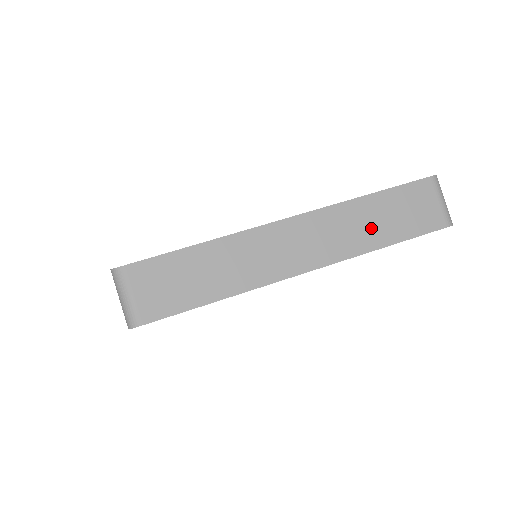
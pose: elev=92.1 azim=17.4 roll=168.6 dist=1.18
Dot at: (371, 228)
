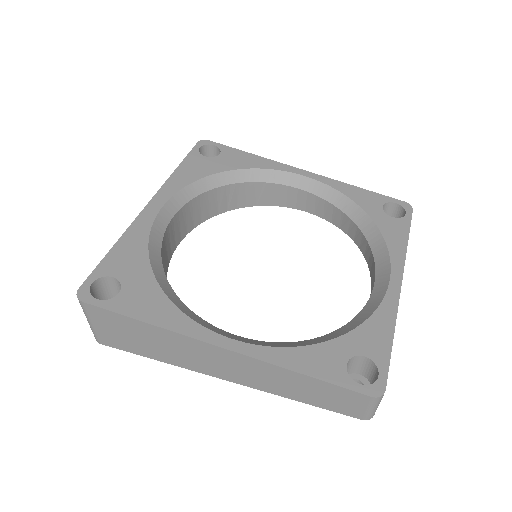
Dot at: occluded
